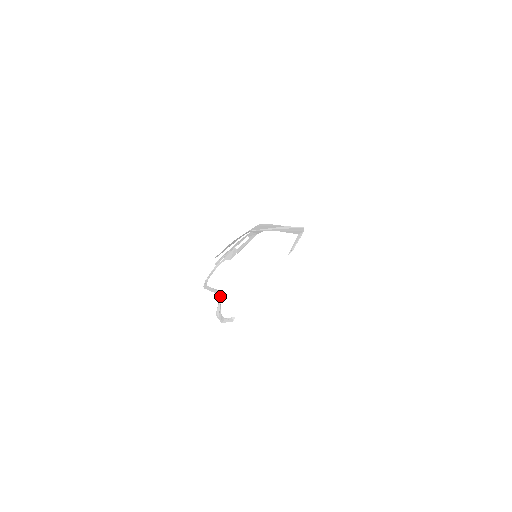
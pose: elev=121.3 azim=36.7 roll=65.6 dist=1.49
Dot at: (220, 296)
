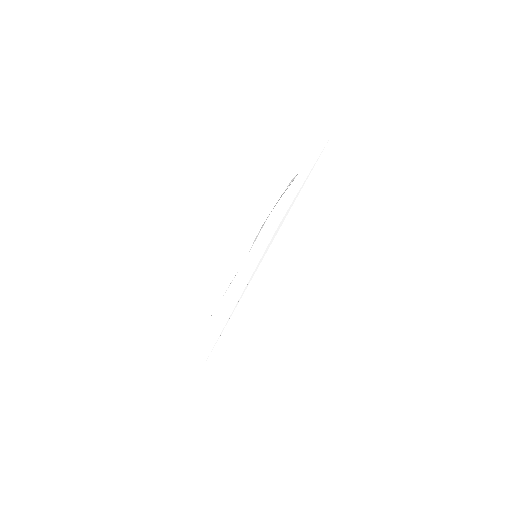
Dot at: occluded
